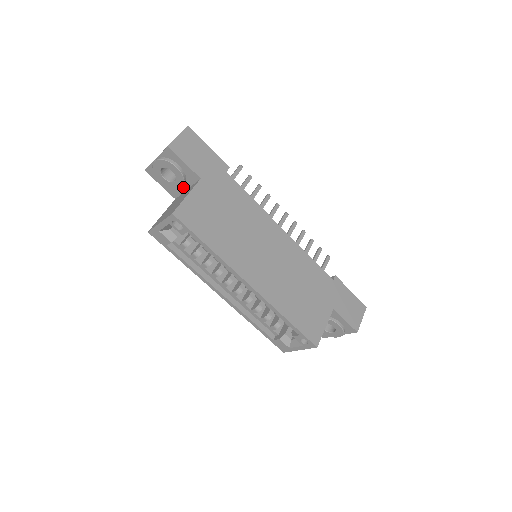
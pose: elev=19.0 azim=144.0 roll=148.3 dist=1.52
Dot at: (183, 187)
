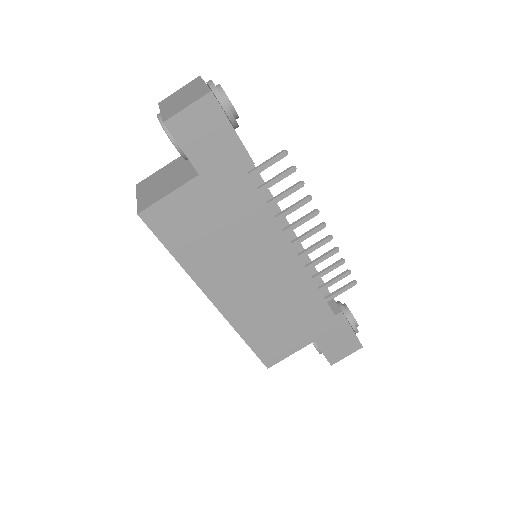
Dot at: occluded
